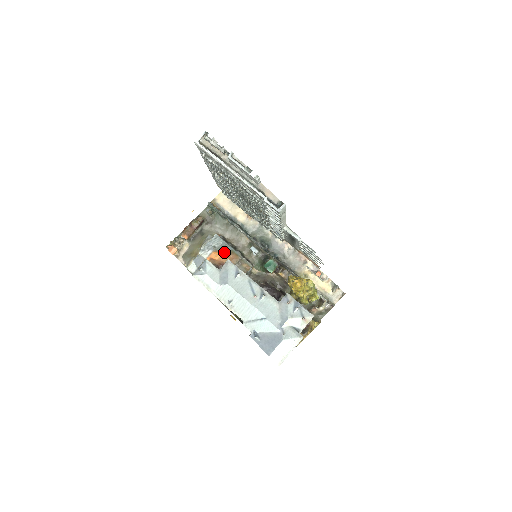
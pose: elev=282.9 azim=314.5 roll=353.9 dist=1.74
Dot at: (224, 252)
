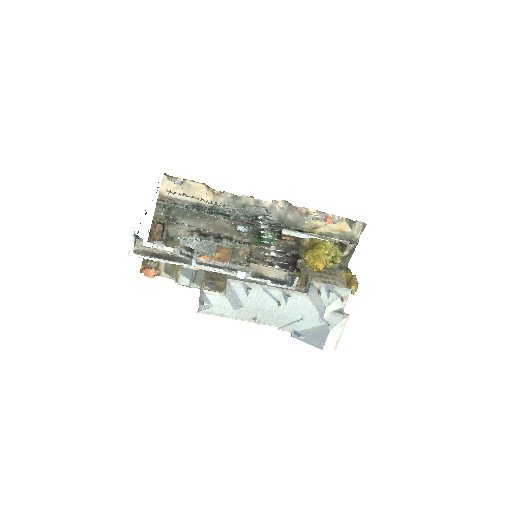
Dot at: (211, 252)
